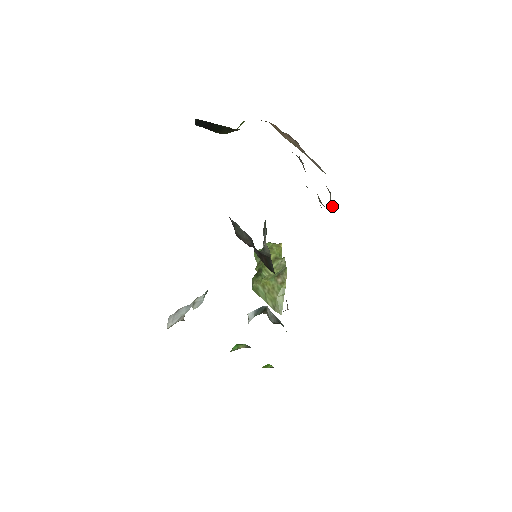
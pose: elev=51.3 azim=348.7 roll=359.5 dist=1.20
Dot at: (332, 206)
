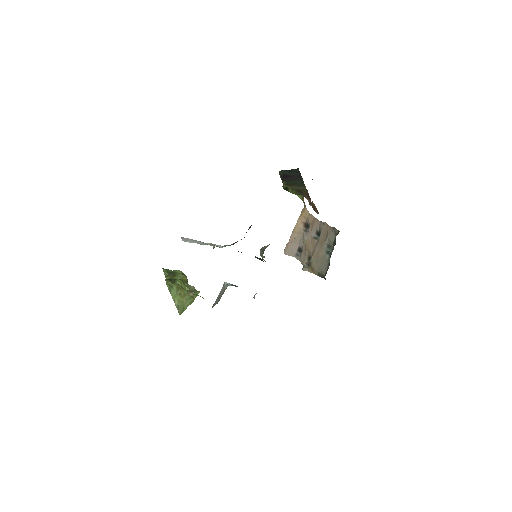
Dot at: (307, 269)
